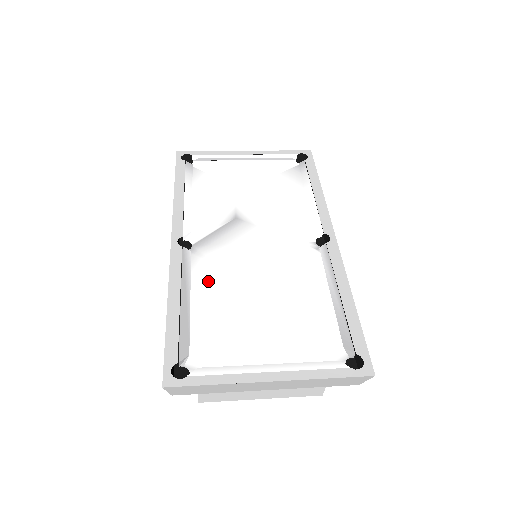
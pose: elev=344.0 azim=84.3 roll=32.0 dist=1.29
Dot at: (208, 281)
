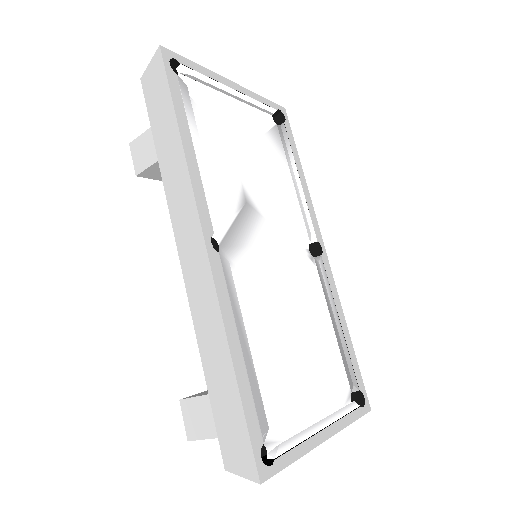
Dot at: (248, 308)
